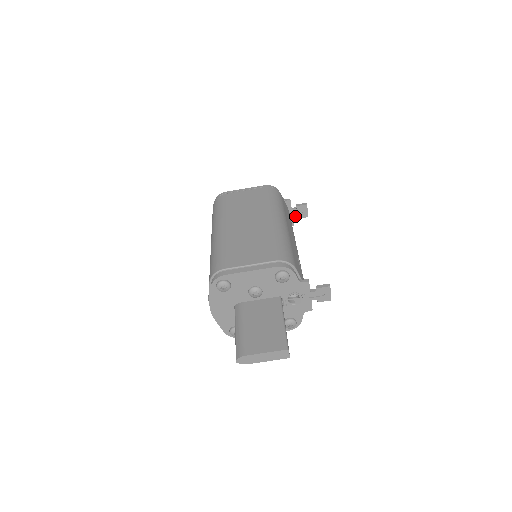
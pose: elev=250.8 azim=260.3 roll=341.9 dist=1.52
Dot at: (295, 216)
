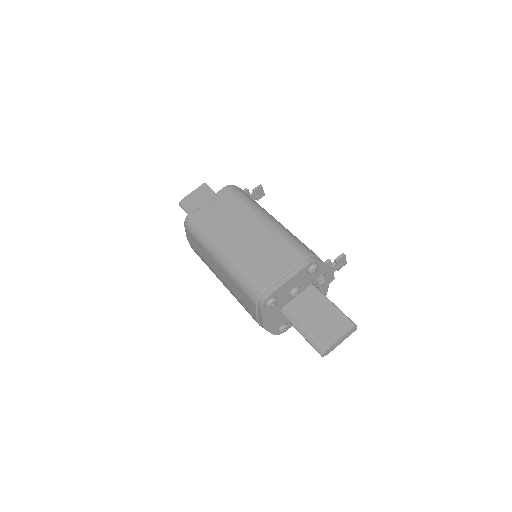
Dot at: occluded
